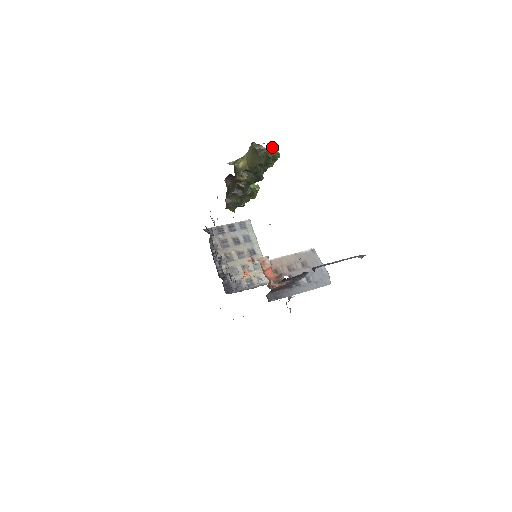
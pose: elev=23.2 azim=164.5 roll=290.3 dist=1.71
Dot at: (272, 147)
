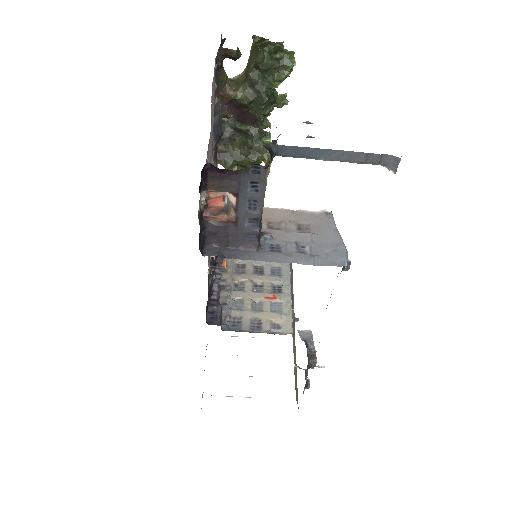
Dot at: (283, 45)
